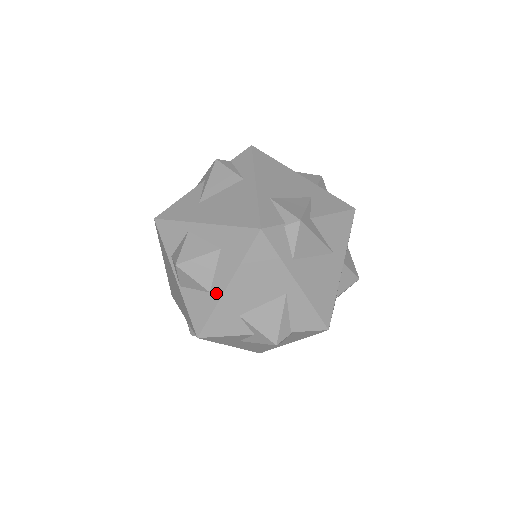
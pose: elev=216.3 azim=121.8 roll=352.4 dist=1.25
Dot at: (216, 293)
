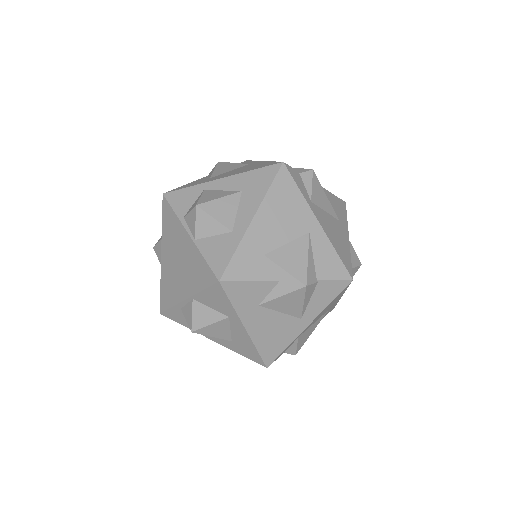
Dot at: (240, 229)
